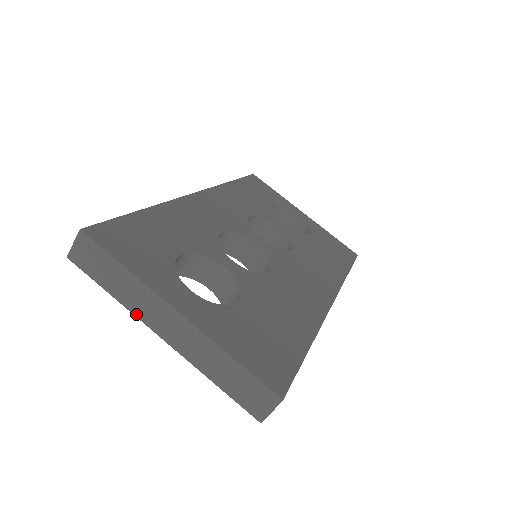
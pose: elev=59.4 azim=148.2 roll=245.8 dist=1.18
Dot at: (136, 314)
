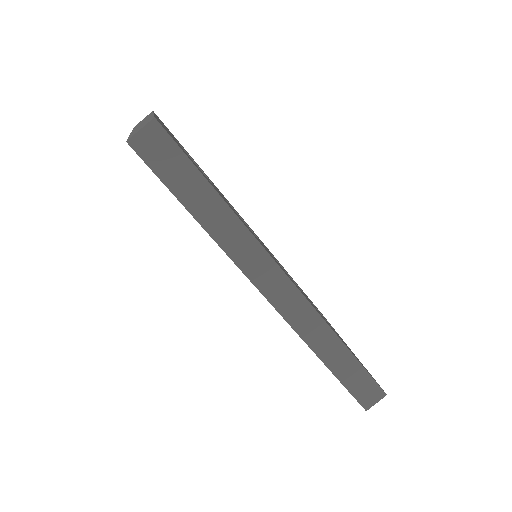
Dot at: occluded
